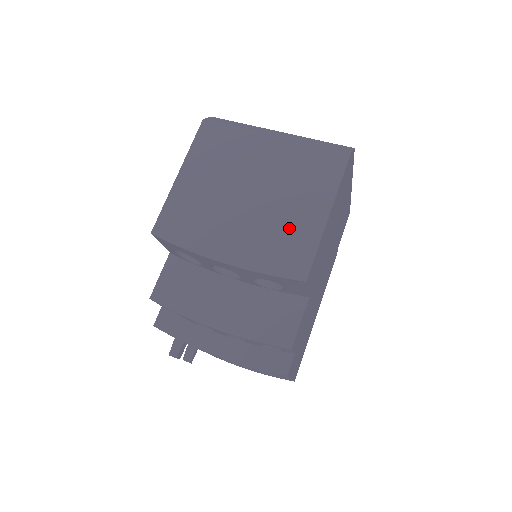
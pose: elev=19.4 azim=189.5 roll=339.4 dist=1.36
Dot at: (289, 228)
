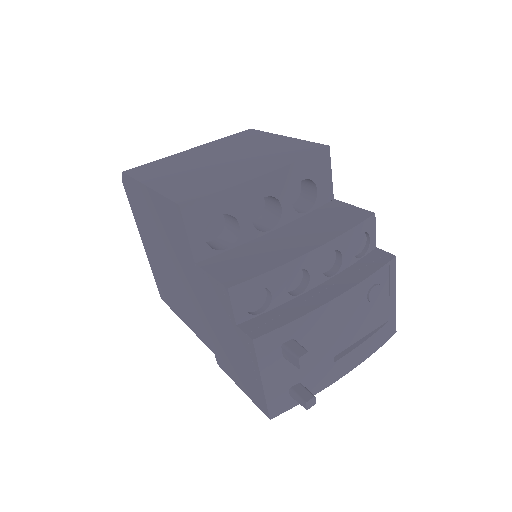
Dot at: (275, 148)
